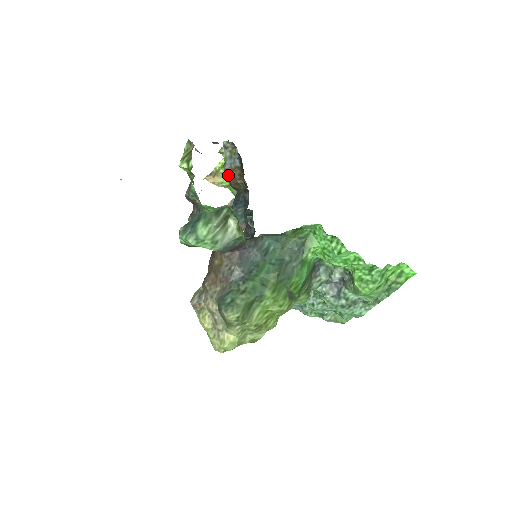
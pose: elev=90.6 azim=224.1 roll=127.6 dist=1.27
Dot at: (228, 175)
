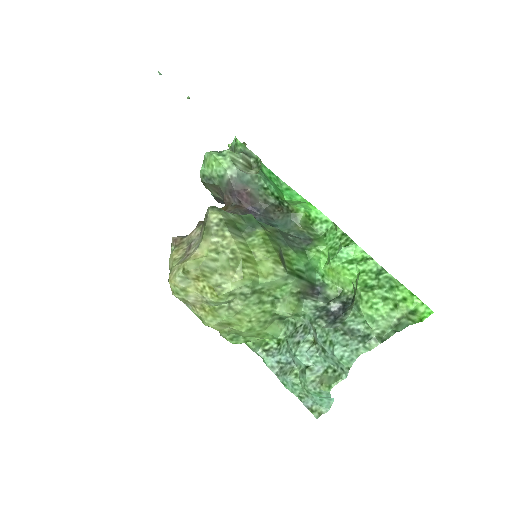
Dot at: occluded
